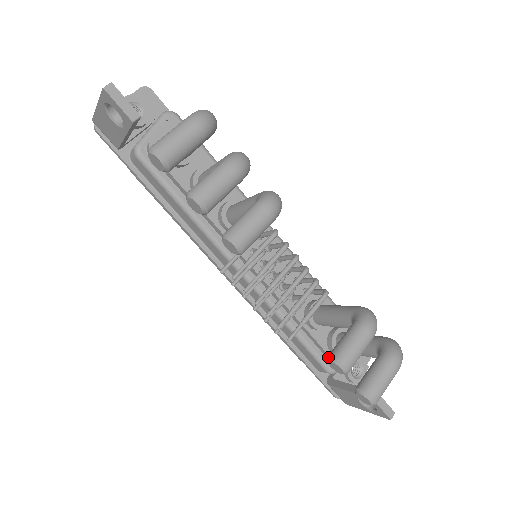
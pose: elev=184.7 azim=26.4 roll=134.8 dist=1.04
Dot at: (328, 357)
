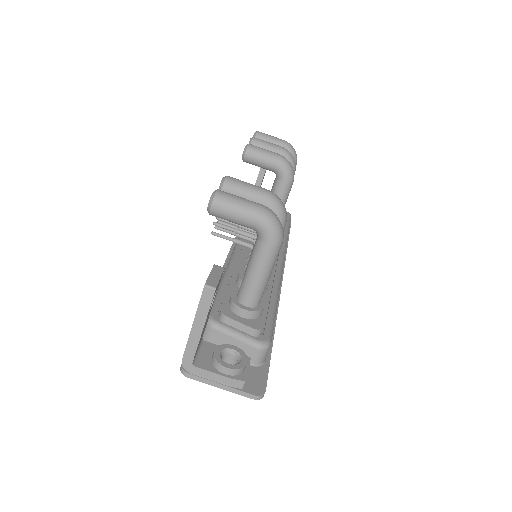
Dot at: occluded
